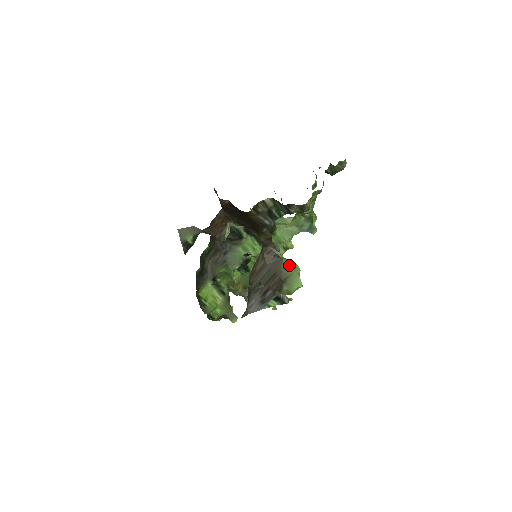
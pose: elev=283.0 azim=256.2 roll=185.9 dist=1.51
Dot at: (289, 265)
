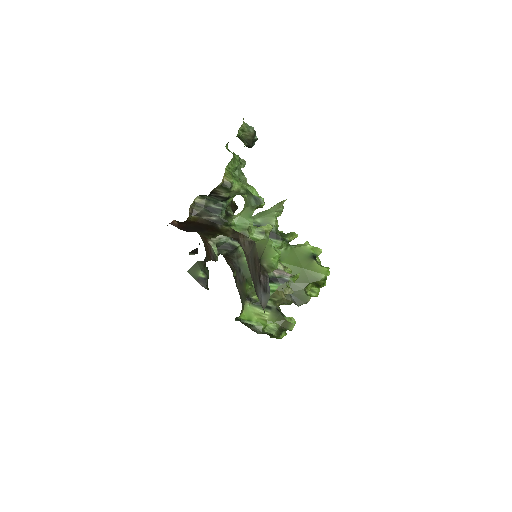
Dot at: (261, 243)
